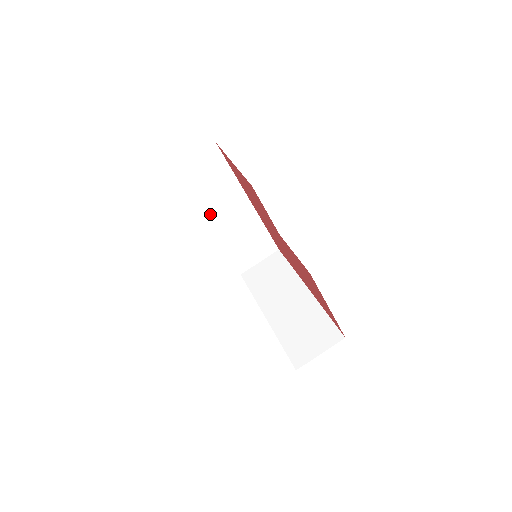
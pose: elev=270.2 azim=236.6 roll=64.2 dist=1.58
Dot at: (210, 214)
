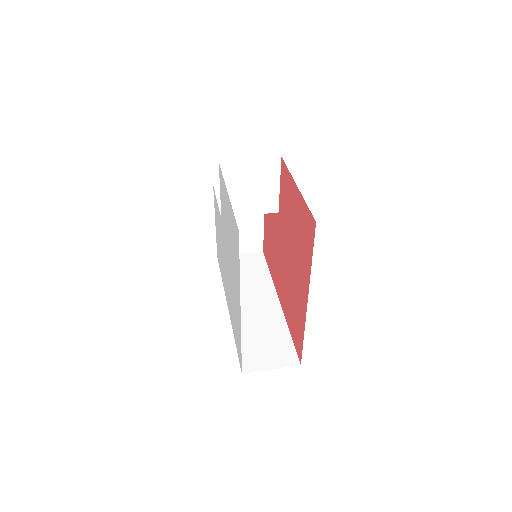
Dot at: occluded
